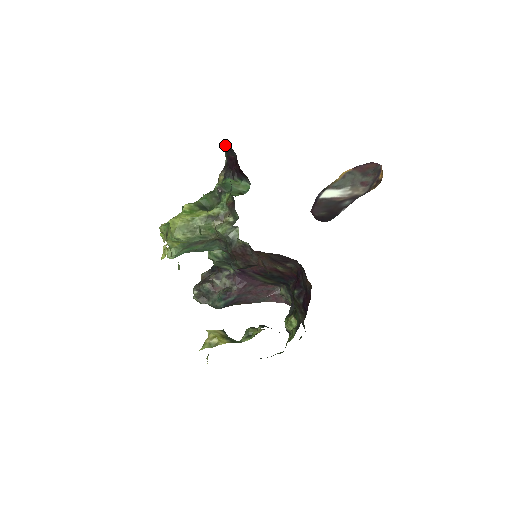
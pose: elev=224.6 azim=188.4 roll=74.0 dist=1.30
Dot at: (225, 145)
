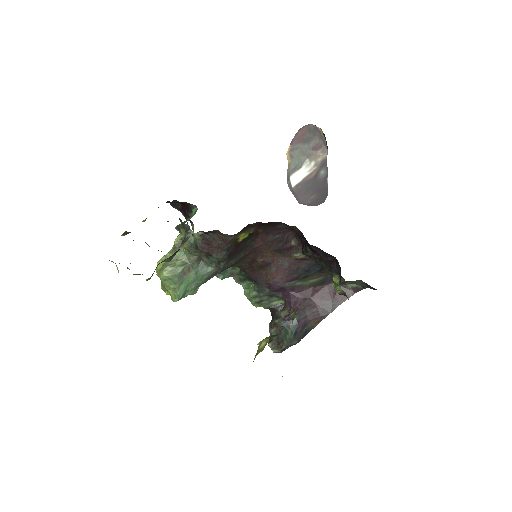
Dot at: (172, 205)
